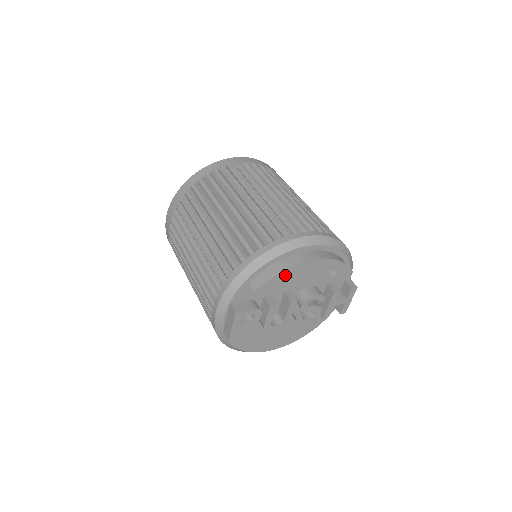
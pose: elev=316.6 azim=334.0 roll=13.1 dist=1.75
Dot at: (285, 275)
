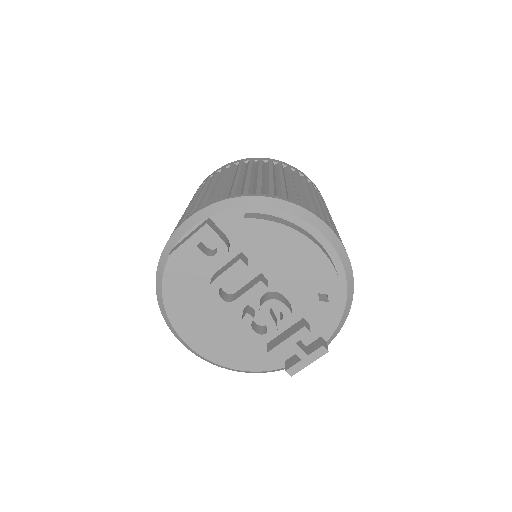
Dot at: (284, 234)
